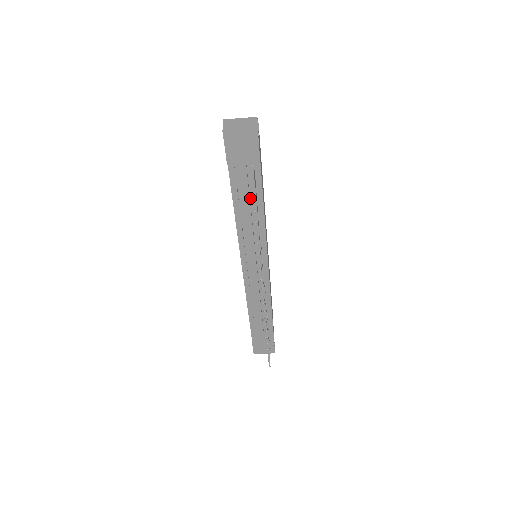
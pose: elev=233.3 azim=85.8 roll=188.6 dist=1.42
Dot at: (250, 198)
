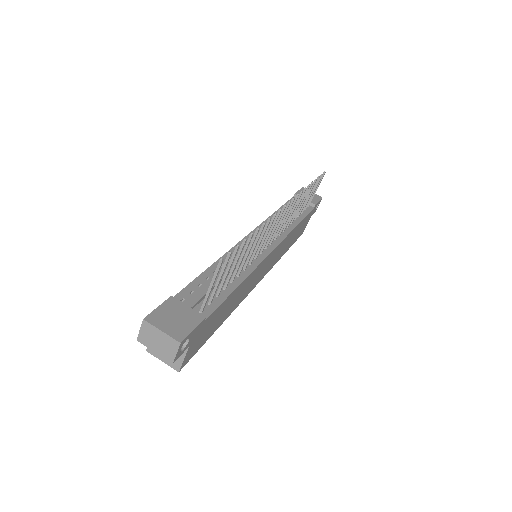
Dot at: occluded
